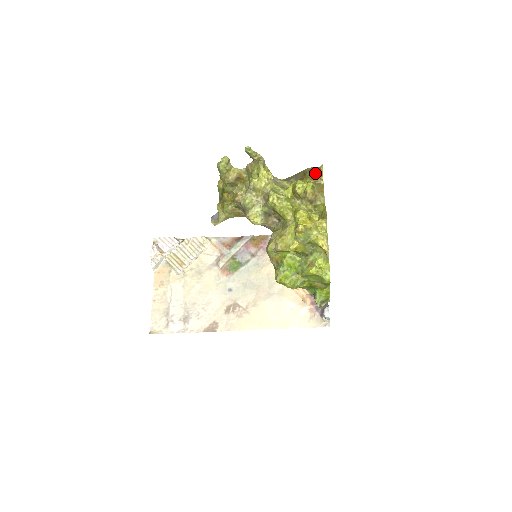
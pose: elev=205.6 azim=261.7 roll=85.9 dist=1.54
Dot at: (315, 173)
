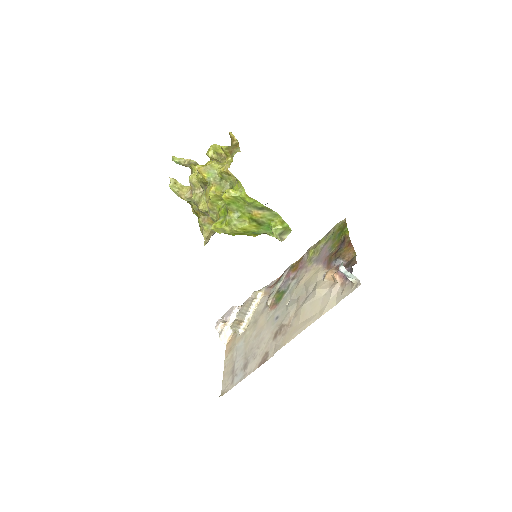
Dot at: (231, 141)
